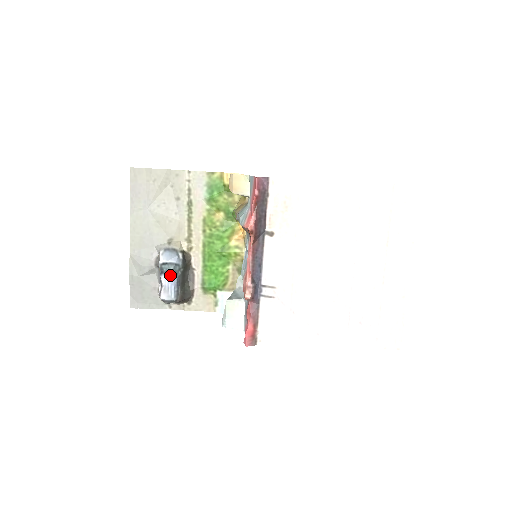
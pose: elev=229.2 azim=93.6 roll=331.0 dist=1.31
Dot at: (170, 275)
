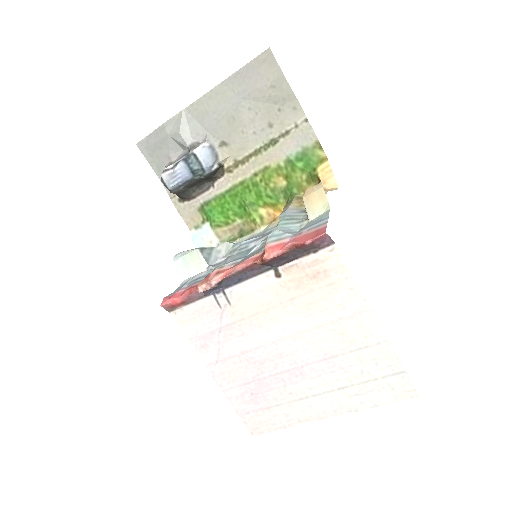
Dot at: (188, 170)
